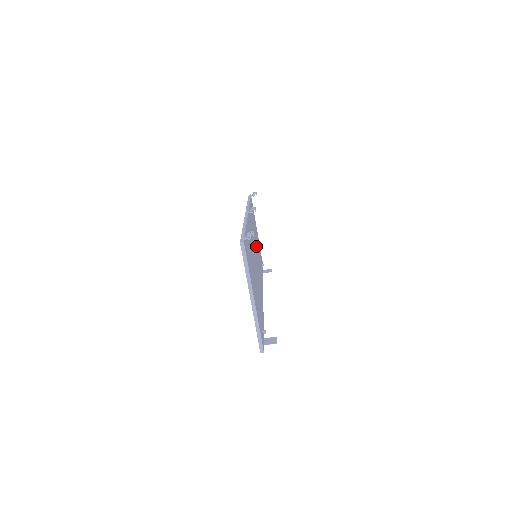
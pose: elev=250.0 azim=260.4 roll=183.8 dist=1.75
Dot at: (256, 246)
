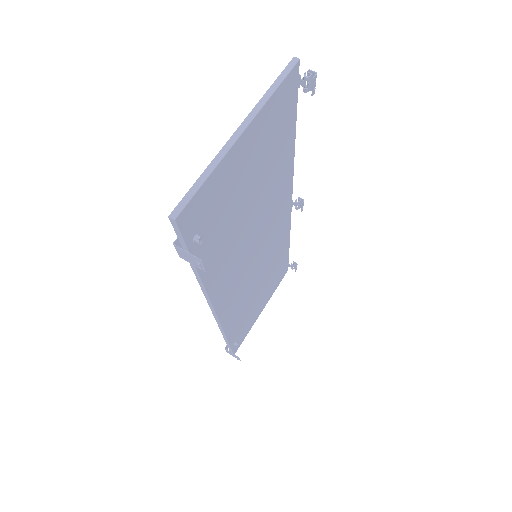
Dot at: (258, 278)
